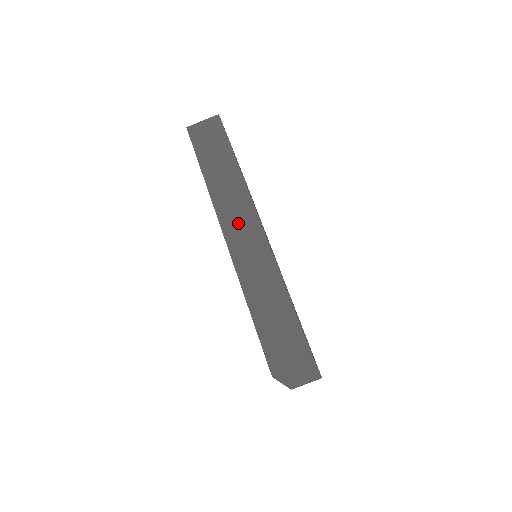
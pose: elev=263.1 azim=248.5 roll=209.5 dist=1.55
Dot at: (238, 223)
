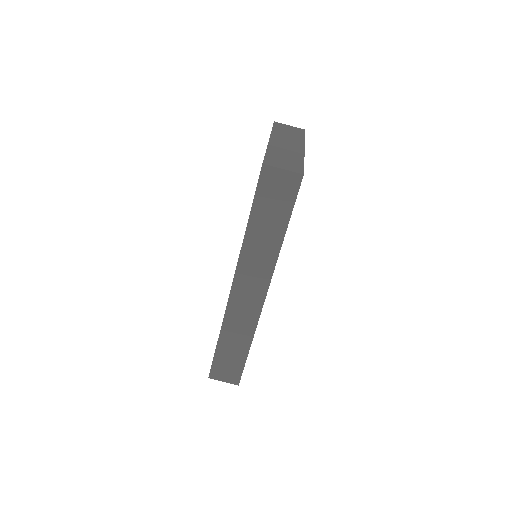
Dot at: (249, 286)
